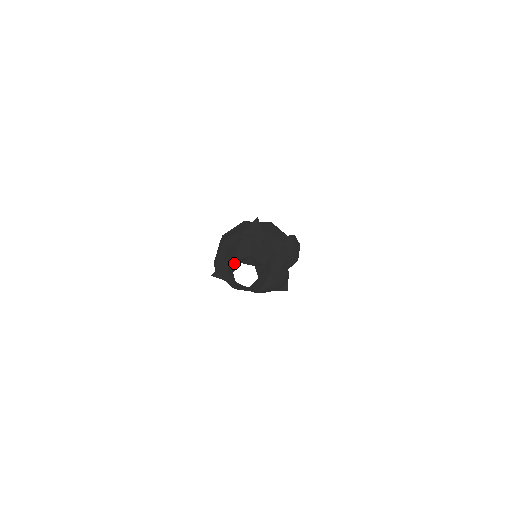
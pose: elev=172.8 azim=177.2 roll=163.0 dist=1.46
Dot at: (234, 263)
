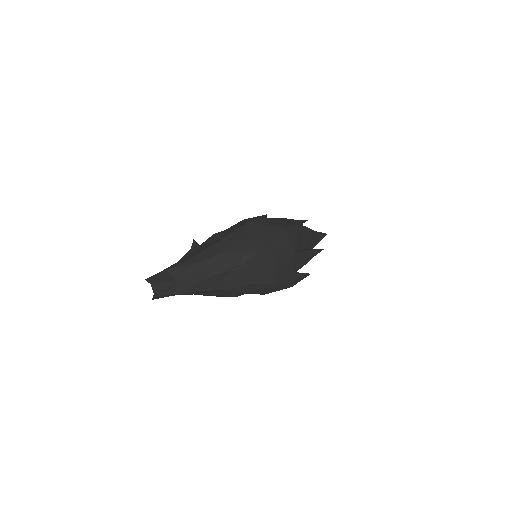
Dot at: (160, 273)
